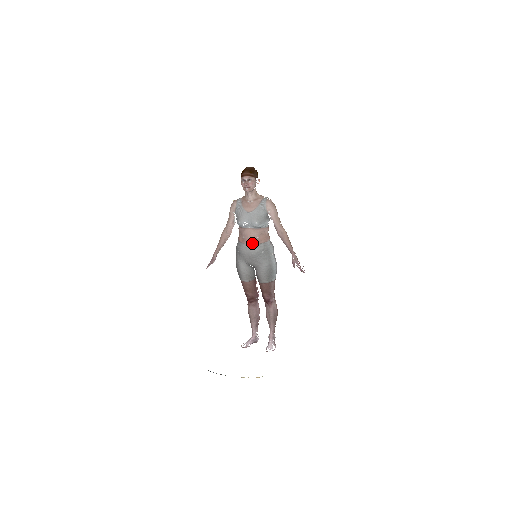
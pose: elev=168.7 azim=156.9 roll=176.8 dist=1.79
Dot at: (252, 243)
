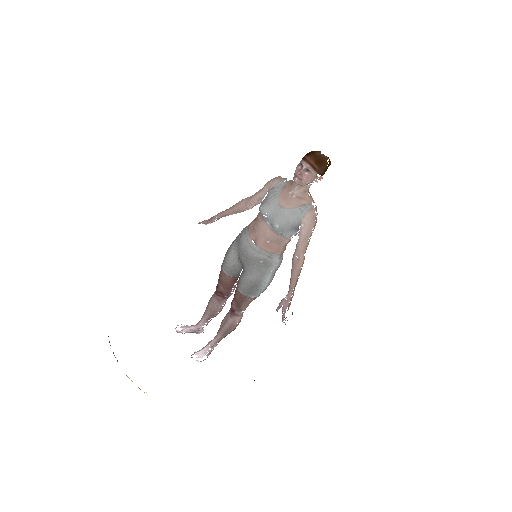
Dot at: (257, 242)
